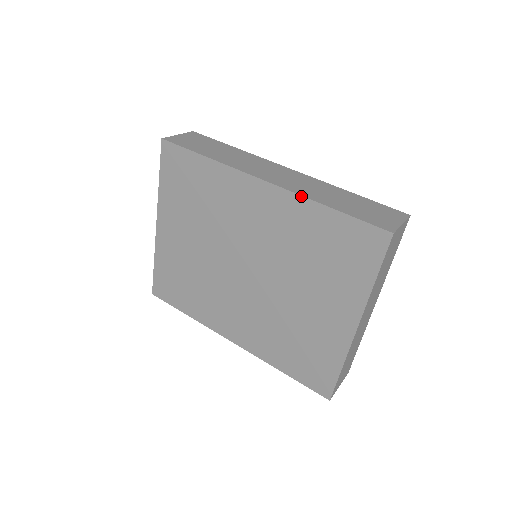
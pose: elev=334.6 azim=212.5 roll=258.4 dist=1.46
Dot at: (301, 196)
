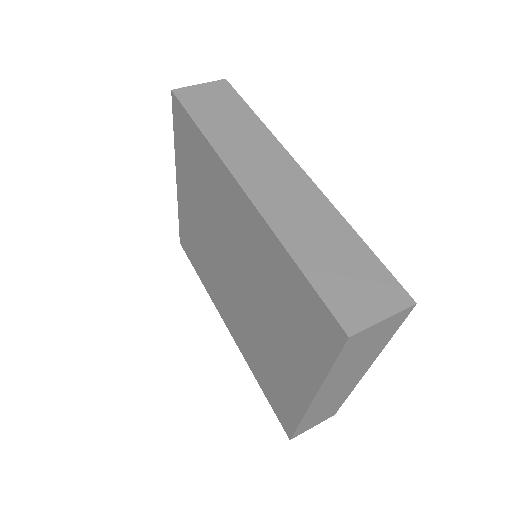
Dot at: (270, 229)
